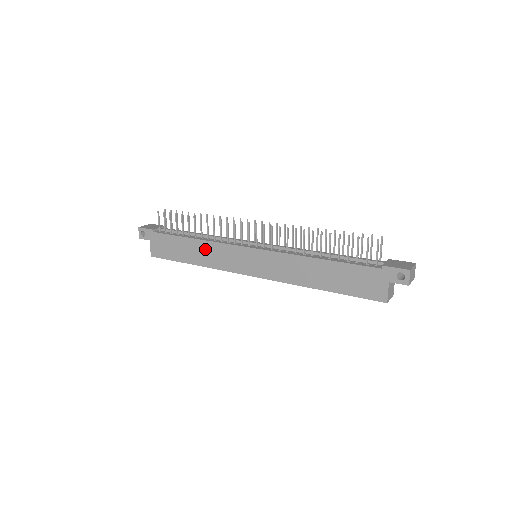
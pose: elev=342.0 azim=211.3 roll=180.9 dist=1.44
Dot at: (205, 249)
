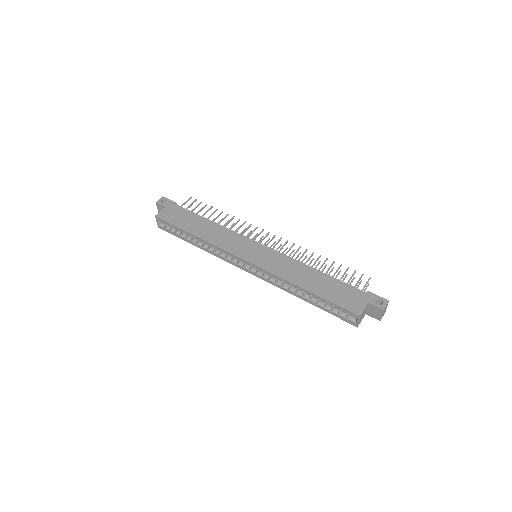
Dot at: (217, 230)
